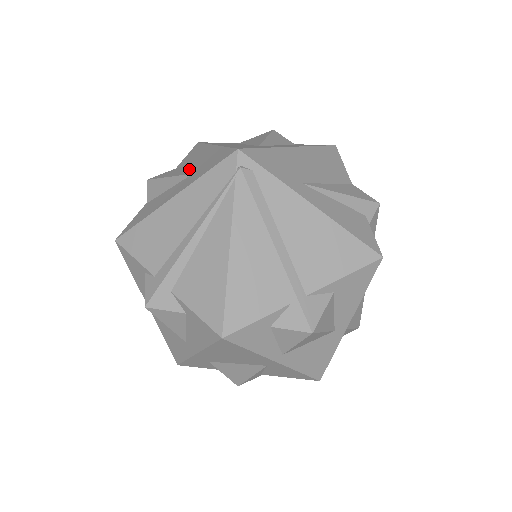
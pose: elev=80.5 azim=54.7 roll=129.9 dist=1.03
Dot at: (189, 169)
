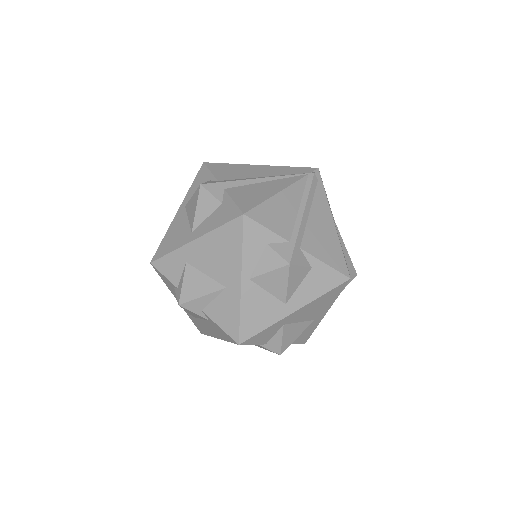
Dot at: occluded
